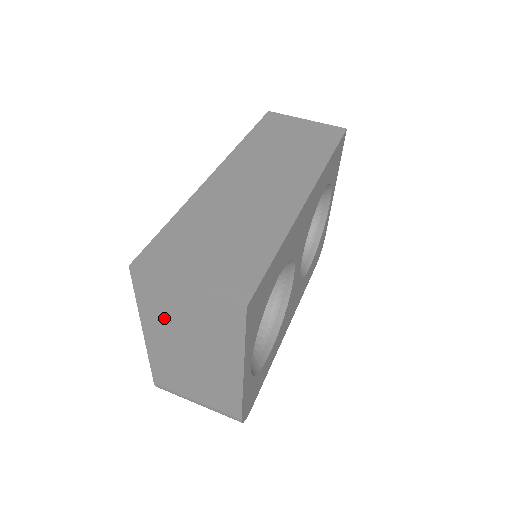
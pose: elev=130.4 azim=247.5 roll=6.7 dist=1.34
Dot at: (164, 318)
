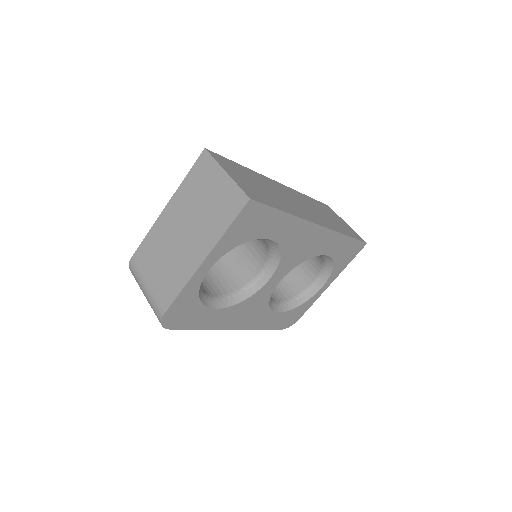
Dot at: (191, 195)
